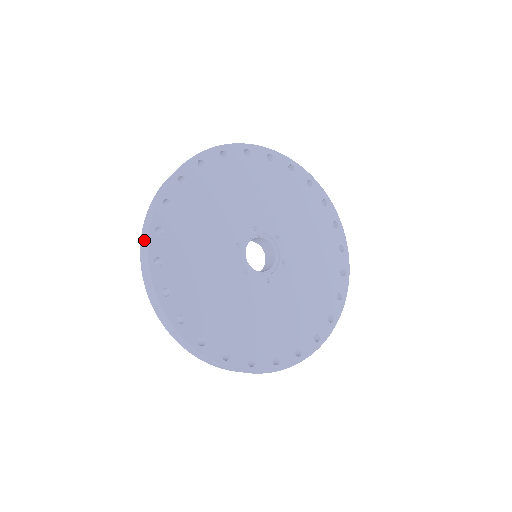
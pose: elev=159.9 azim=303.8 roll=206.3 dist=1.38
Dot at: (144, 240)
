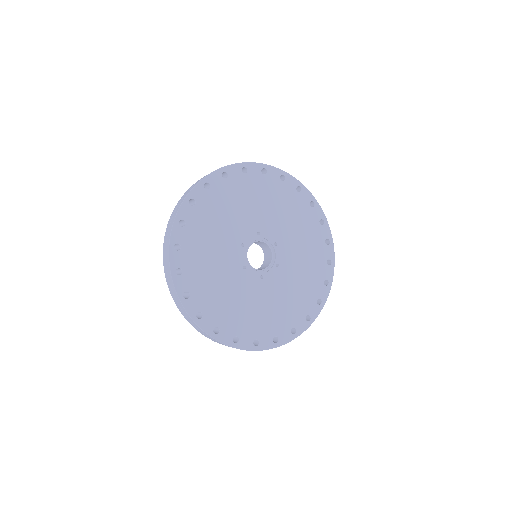
Dot at: (169, 228)
